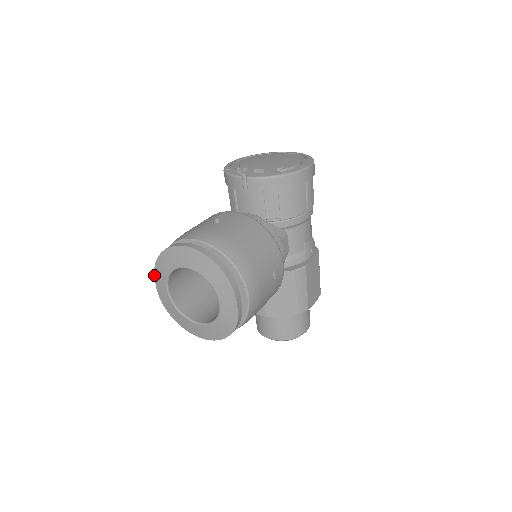
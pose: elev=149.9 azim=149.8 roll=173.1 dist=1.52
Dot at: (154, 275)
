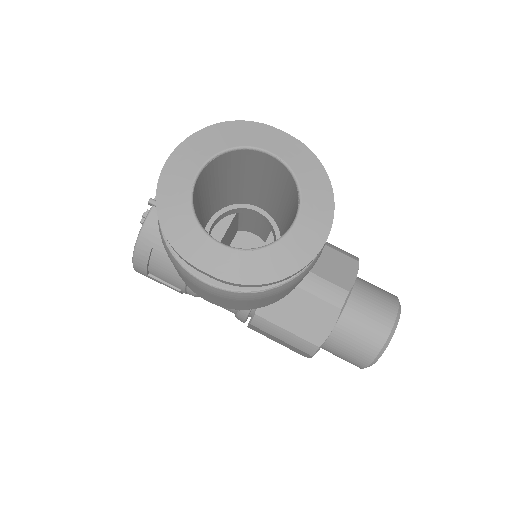
Dot at: (185, 260)
